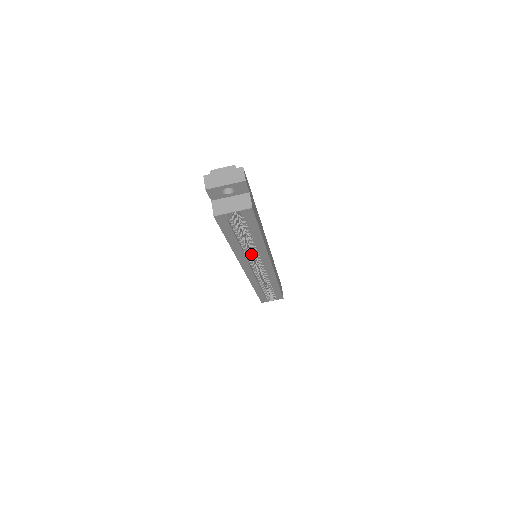
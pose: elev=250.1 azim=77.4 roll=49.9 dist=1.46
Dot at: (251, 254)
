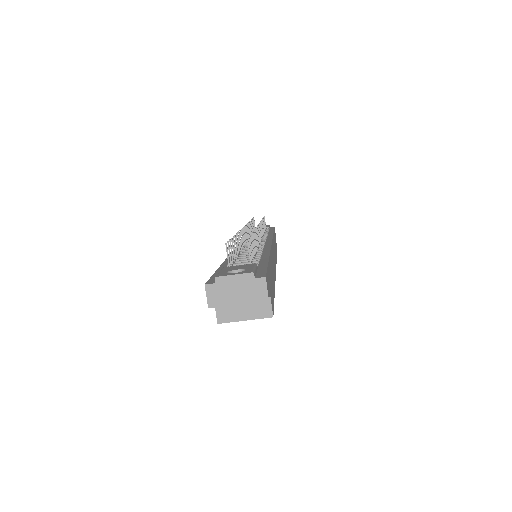
Dot at: occluded
